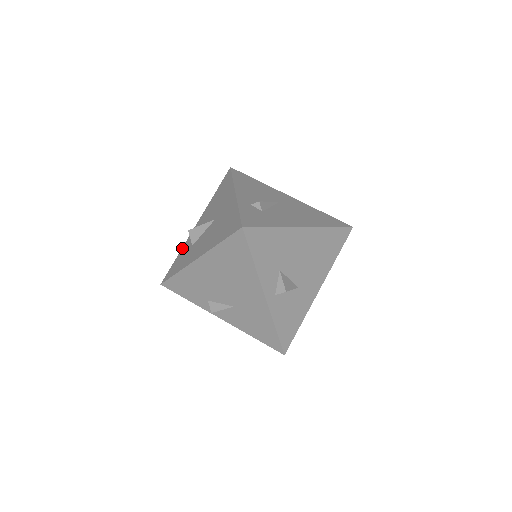
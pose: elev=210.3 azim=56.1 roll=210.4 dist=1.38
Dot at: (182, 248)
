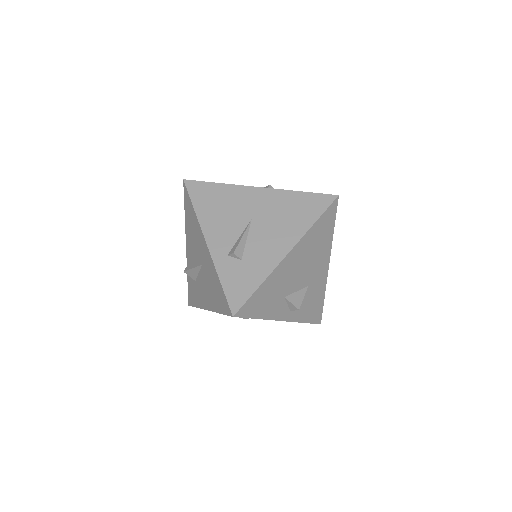
Dot at: occluded
